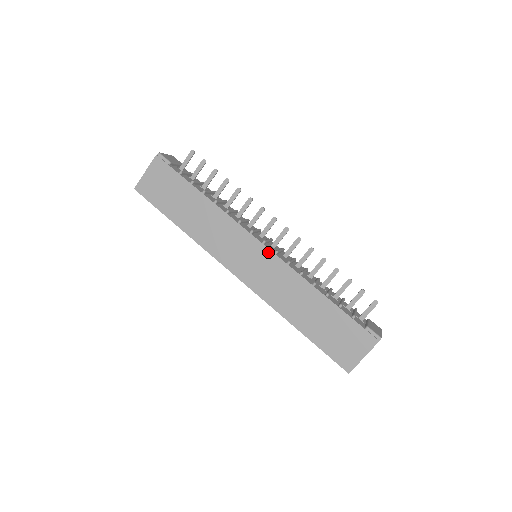
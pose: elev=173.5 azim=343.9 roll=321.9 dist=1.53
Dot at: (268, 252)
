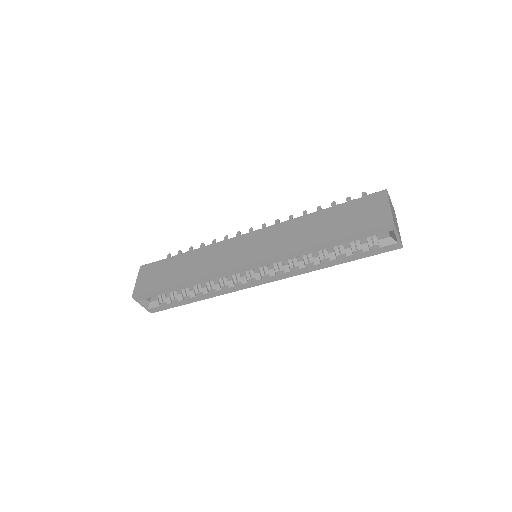
Dot at: (257, 232)
